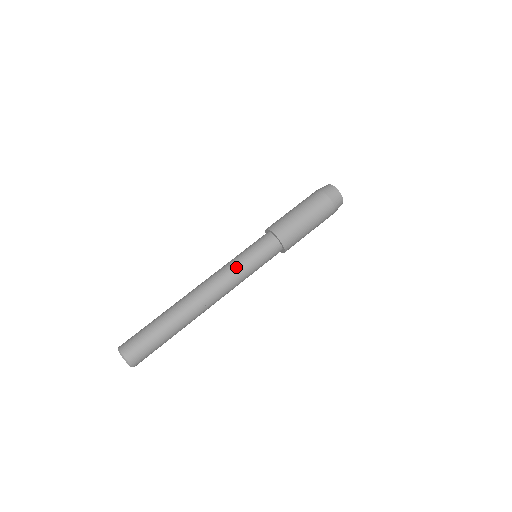
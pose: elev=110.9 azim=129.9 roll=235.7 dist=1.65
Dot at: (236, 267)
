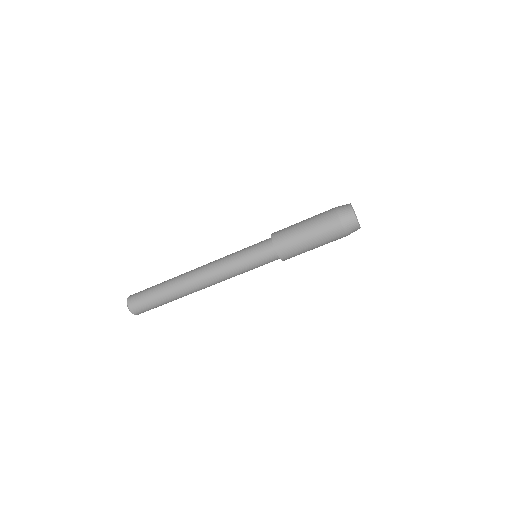
Dot at: (233, 270)
